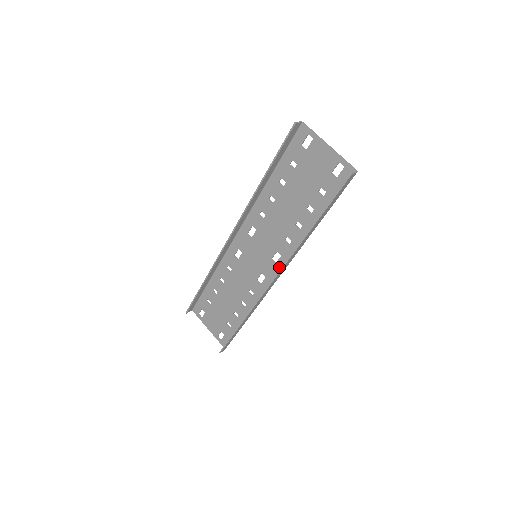
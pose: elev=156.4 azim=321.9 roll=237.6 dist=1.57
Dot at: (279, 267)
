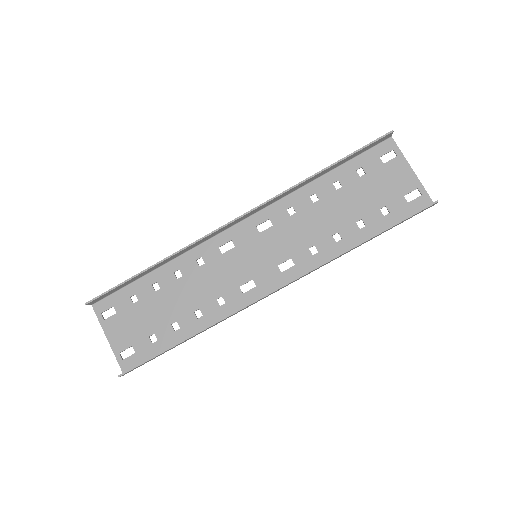
Dot at: (284, 278)
